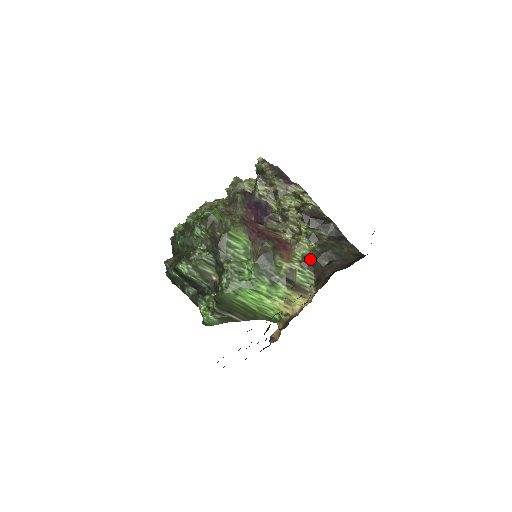
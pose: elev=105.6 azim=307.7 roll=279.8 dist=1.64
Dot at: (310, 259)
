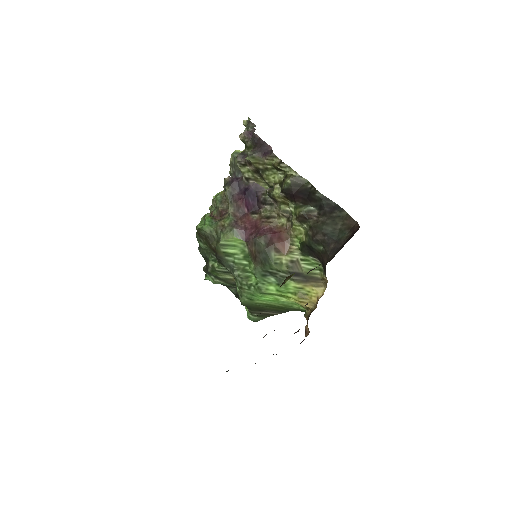
Dot at: (307, 245)
